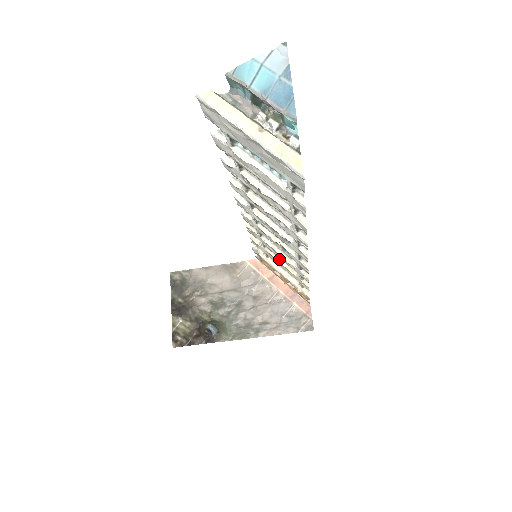
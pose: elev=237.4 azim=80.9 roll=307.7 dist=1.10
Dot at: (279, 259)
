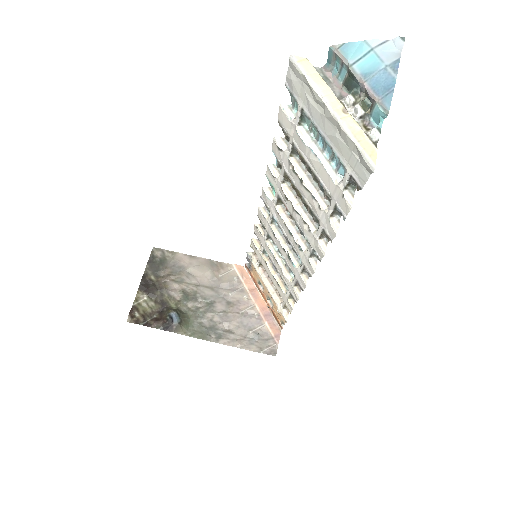
Dot at: (273, 270)
